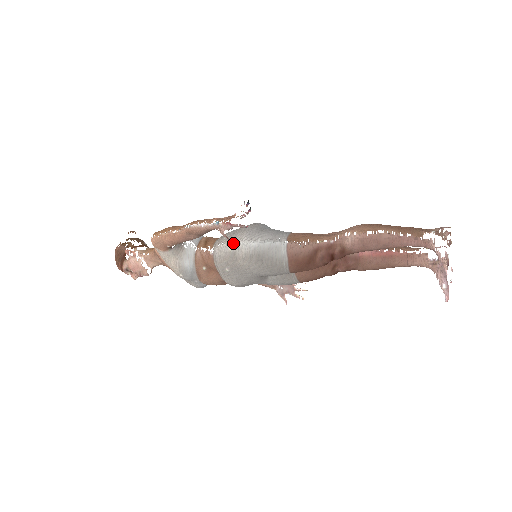
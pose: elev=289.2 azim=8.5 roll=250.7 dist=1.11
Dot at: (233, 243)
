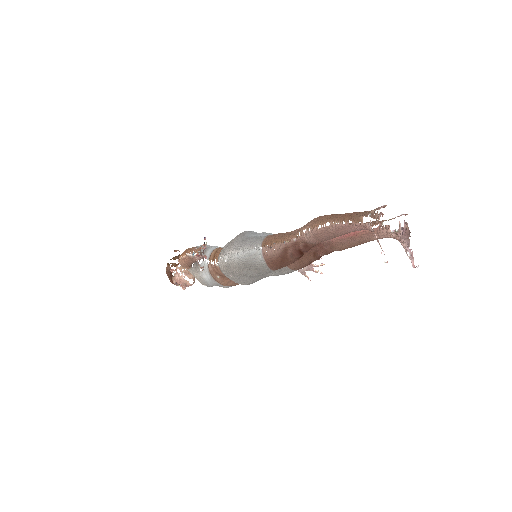
Dot at: (226, 256)
